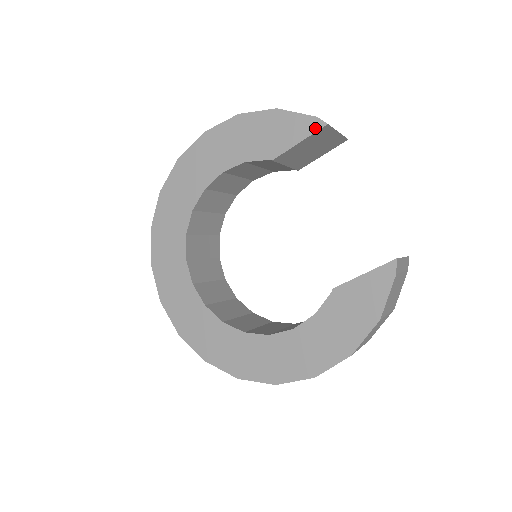
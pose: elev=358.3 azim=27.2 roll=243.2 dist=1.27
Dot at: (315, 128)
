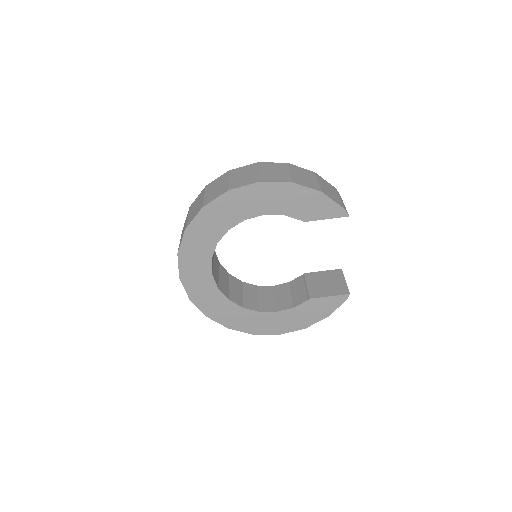
Dot at: (341, 215)
